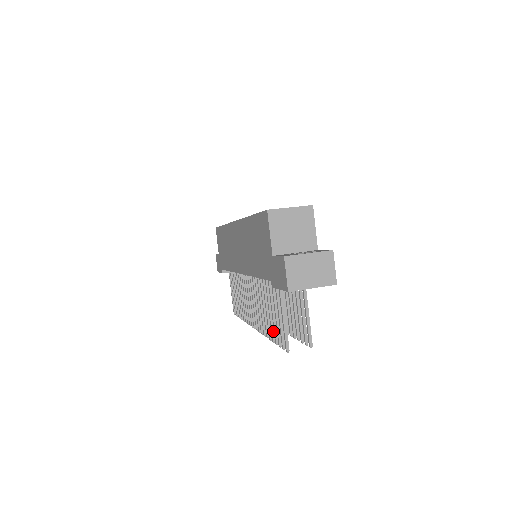
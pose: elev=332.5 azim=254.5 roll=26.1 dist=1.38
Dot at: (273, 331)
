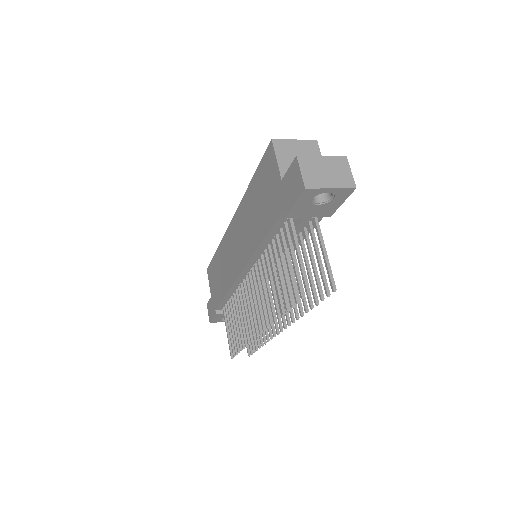
Dot at: (286, 298)
